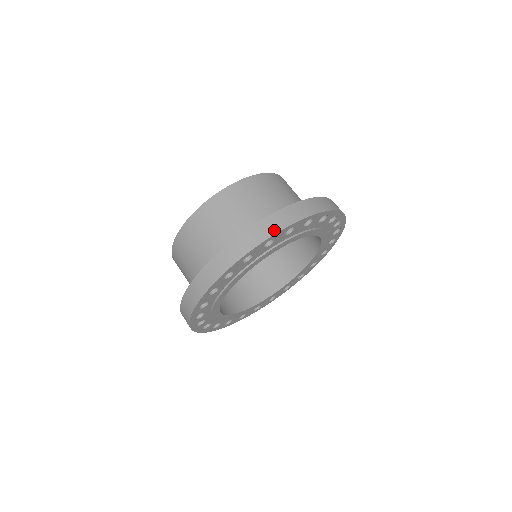
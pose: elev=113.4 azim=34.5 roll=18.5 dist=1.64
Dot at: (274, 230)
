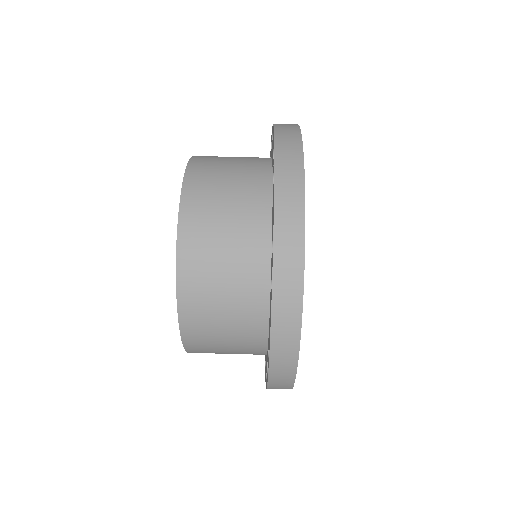
Dot at: (293, 358)
